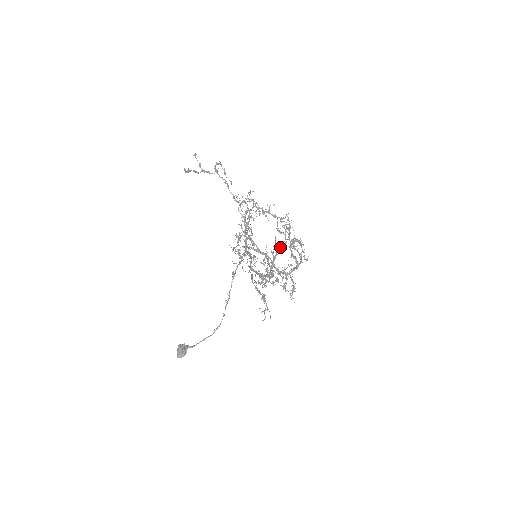
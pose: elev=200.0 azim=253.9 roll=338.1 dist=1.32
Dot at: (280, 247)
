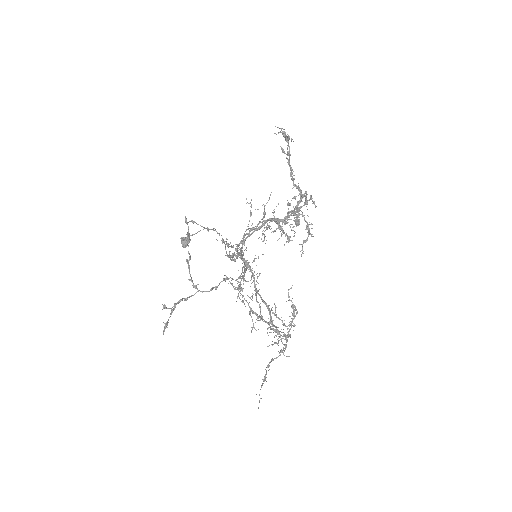
Dot at: (291, 323)
